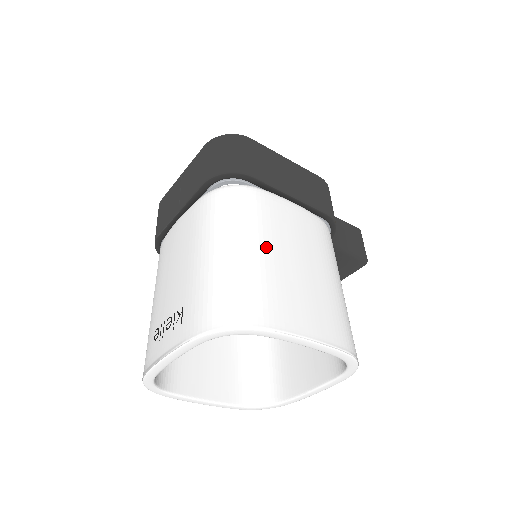
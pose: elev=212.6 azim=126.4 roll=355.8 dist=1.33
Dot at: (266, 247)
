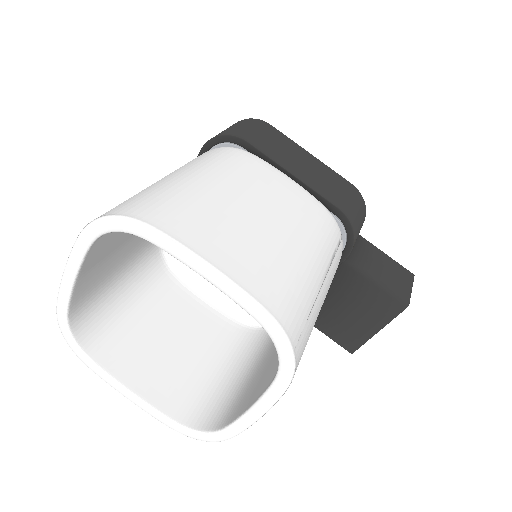
Dot at: (216, 182)
